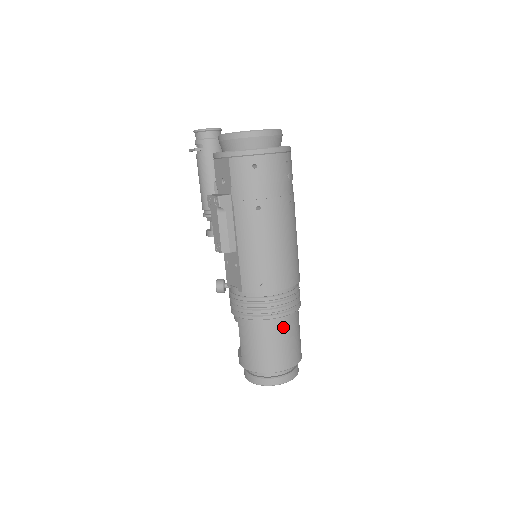
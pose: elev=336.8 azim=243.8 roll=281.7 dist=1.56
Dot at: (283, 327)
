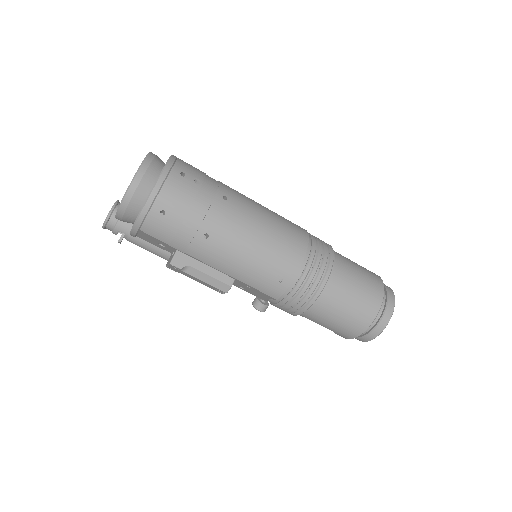
Dot at: (338, 285)
